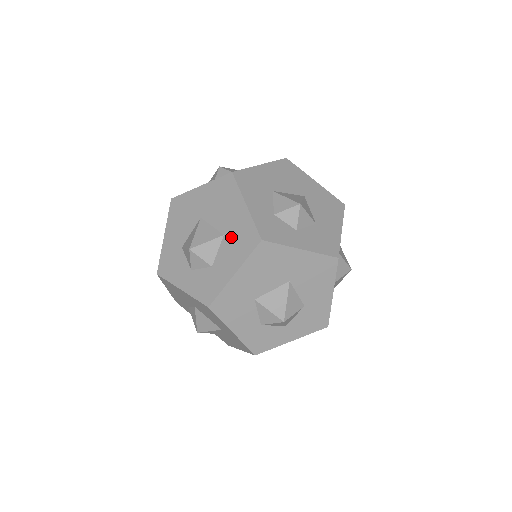
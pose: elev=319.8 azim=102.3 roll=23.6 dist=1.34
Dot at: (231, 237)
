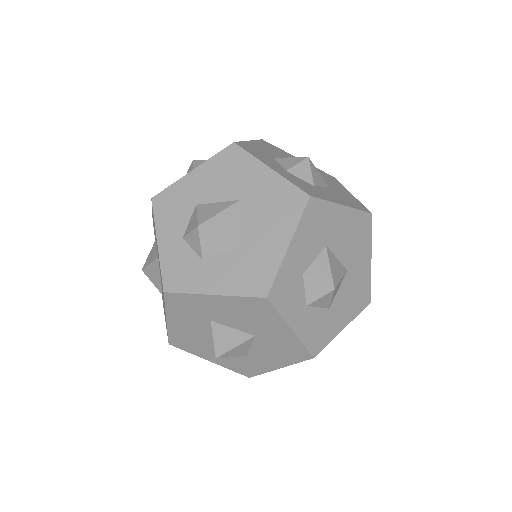
Dot at: occluded
